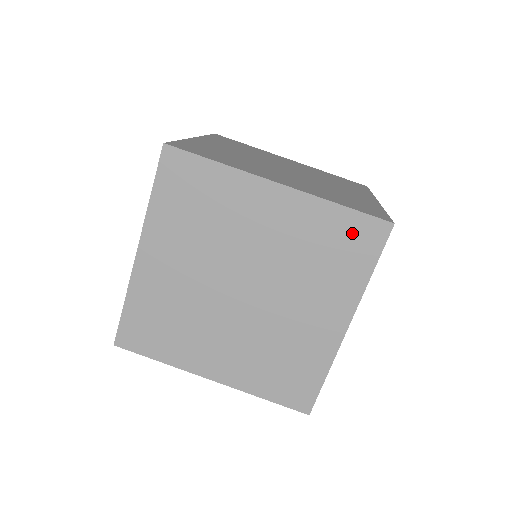
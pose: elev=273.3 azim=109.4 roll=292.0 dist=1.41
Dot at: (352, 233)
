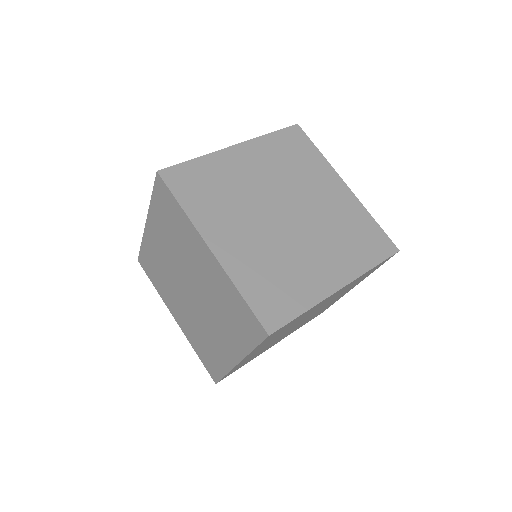
Dot at: (290, 141)
